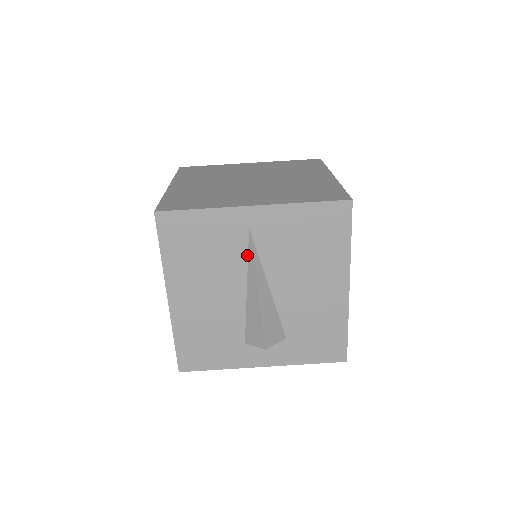
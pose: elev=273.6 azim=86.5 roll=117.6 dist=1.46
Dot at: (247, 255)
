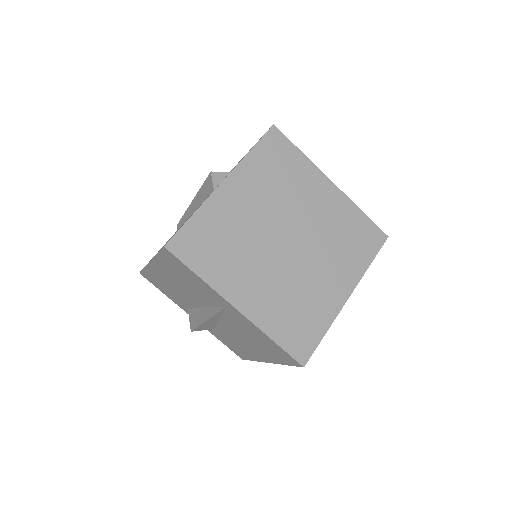
Dot at: (215, 307)
